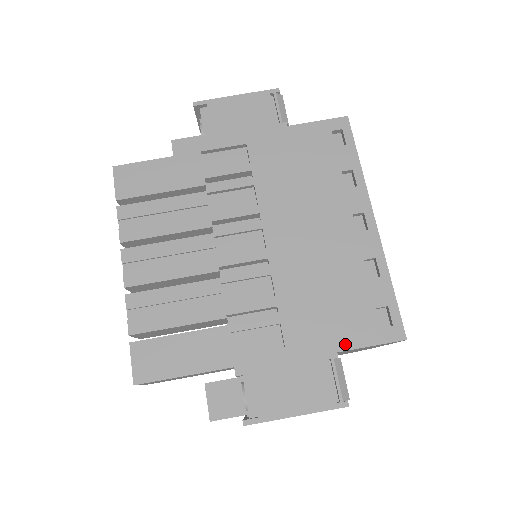
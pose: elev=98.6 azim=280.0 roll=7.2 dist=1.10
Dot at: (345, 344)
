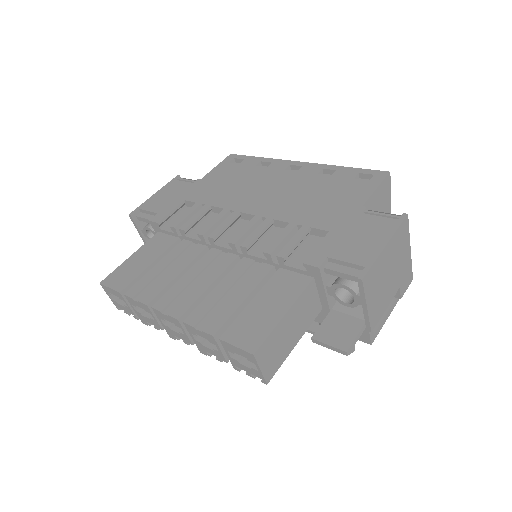
Dot at: (361, 200)
